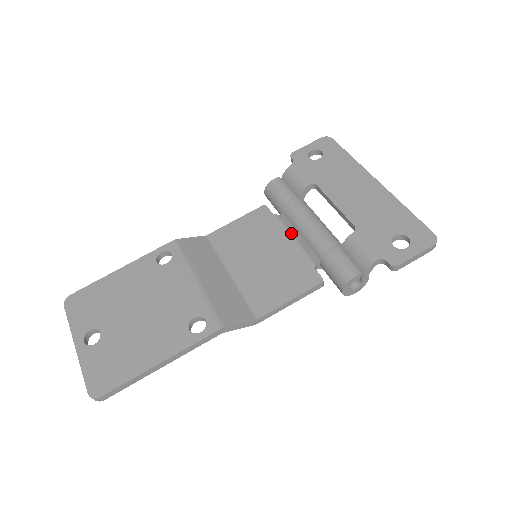
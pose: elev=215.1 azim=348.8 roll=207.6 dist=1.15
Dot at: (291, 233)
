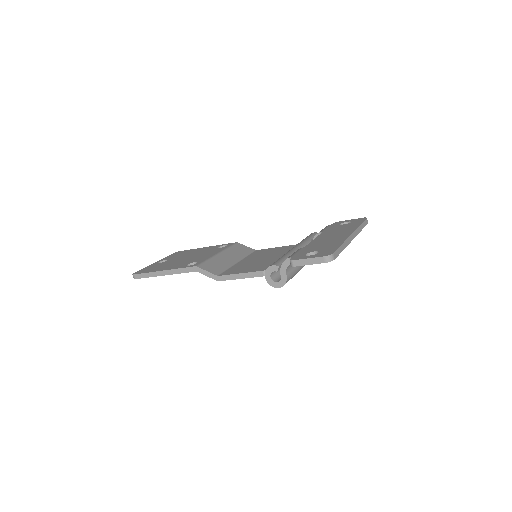
Dot at: occluded
